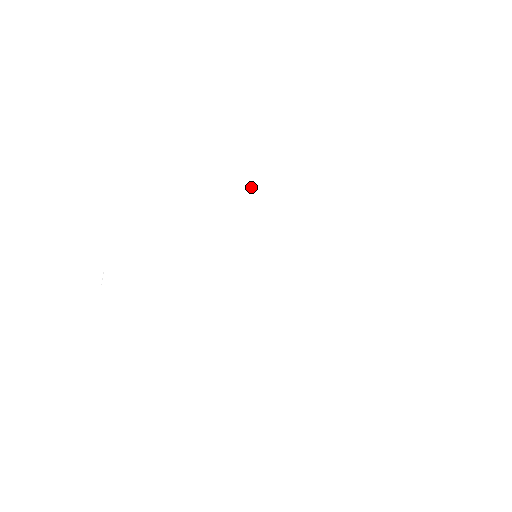
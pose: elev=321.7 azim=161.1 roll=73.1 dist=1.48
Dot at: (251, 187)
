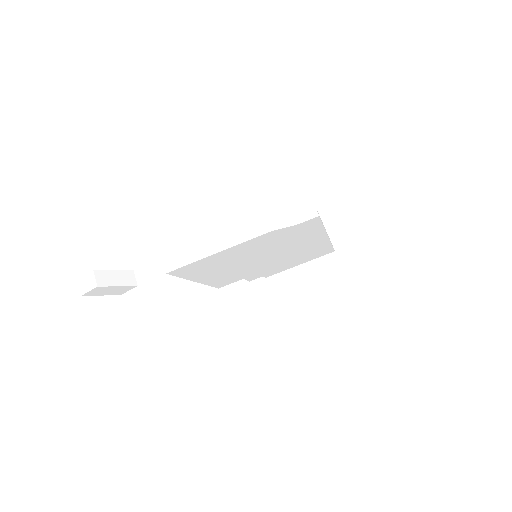
Dot at: (317, 211)
